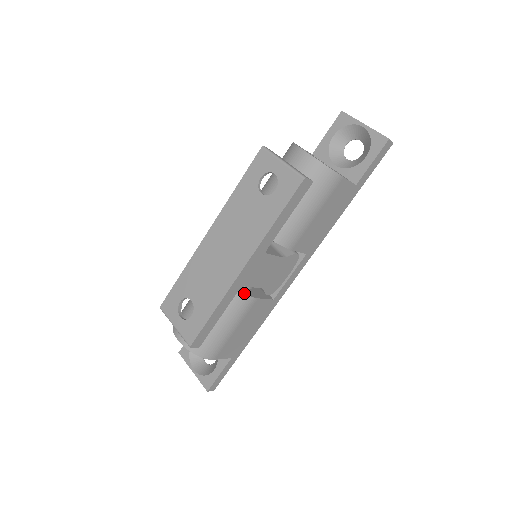
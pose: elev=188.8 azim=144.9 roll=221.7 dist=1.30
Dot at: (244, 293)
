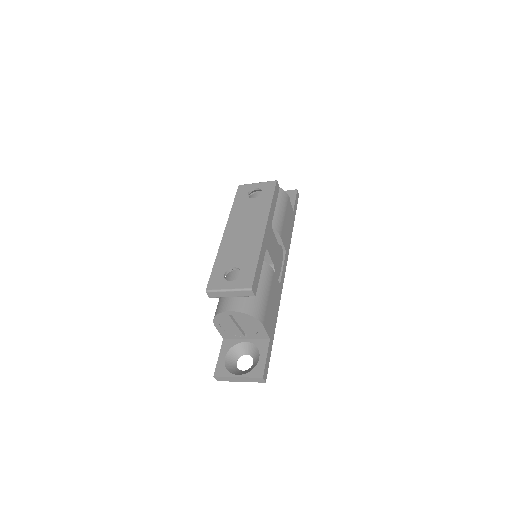
Dot at: (266, 263)
